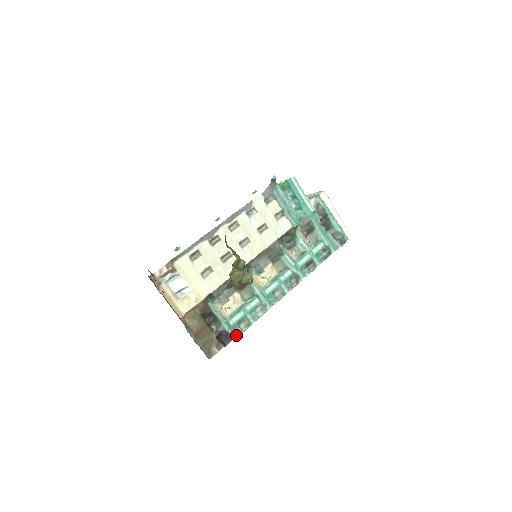
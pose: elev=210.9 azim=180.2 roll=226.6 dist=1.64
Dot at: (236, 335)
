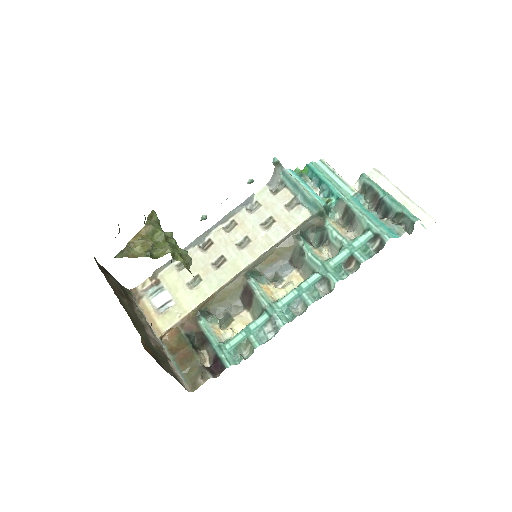
Dot at: (232, 363)
